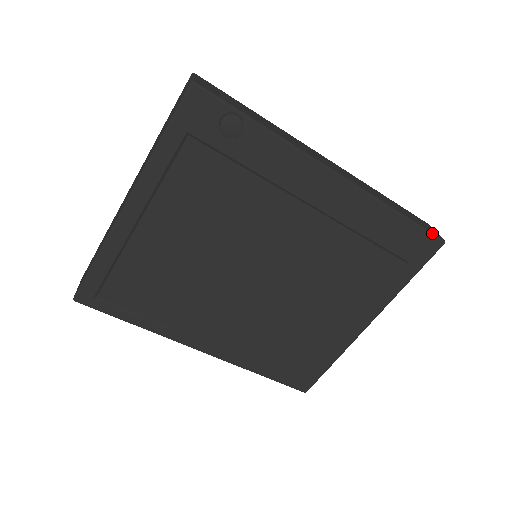
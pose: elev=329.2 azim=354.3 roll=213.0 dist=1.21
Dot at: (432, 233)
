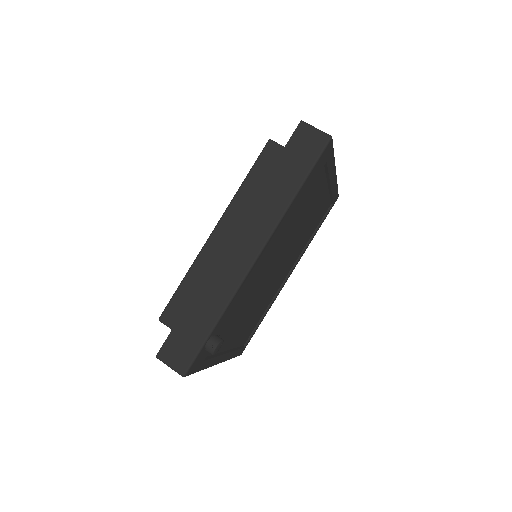
Dot at: (321, 153)
